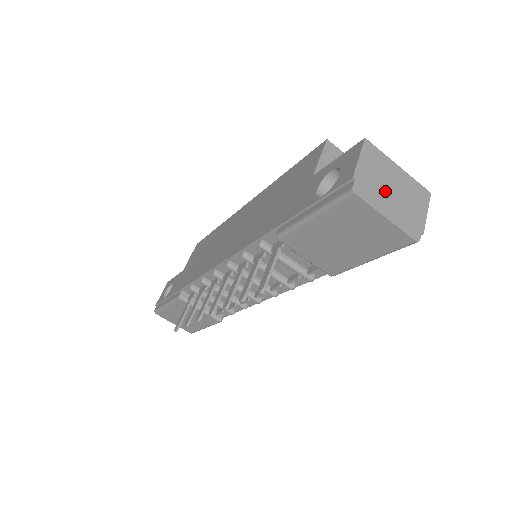
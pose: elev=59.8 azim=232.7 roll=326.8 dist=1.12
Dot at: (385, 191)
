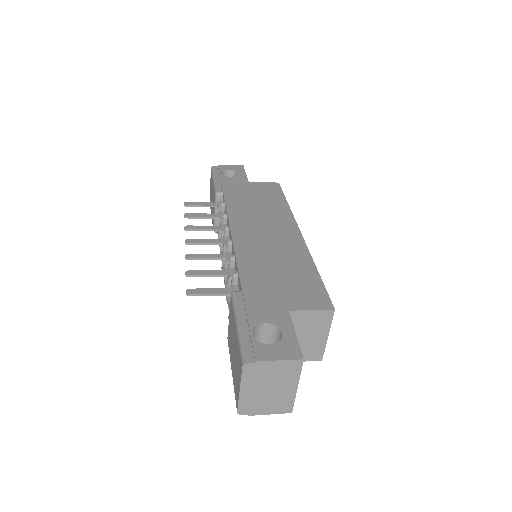
Dot at: (264, 384)
